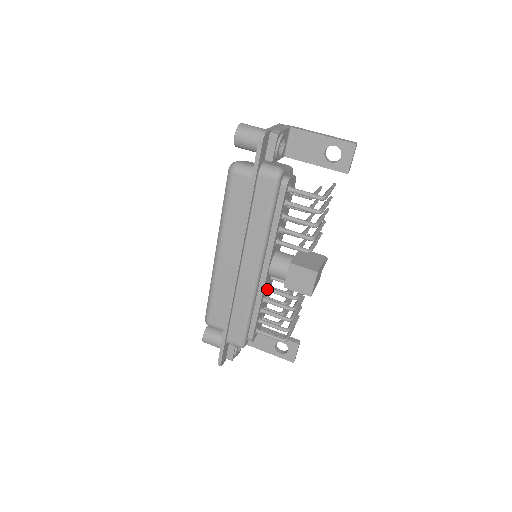
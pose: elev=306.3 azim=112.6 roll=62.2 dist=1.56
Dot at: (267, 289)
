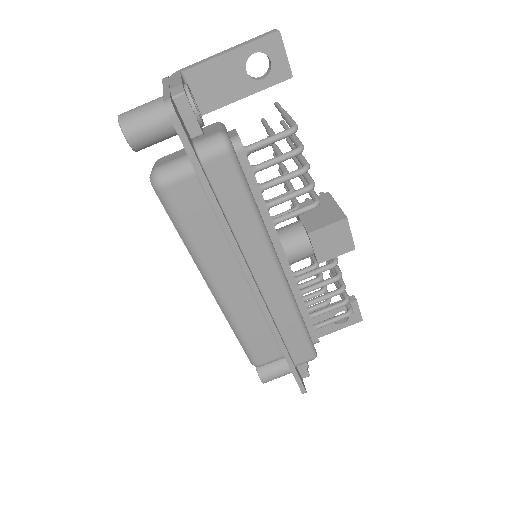
Dot at: (297, 280)
